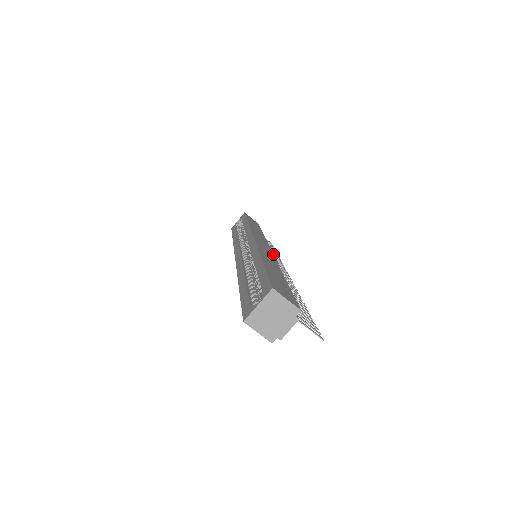
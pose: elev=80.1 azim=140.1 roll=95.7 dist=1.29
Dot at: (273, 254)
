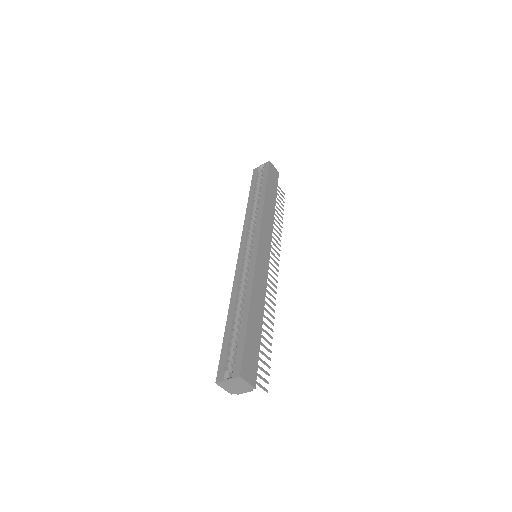
Dot at: occluded
